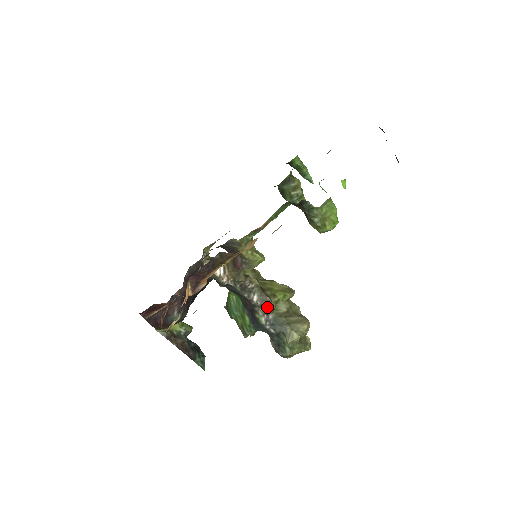
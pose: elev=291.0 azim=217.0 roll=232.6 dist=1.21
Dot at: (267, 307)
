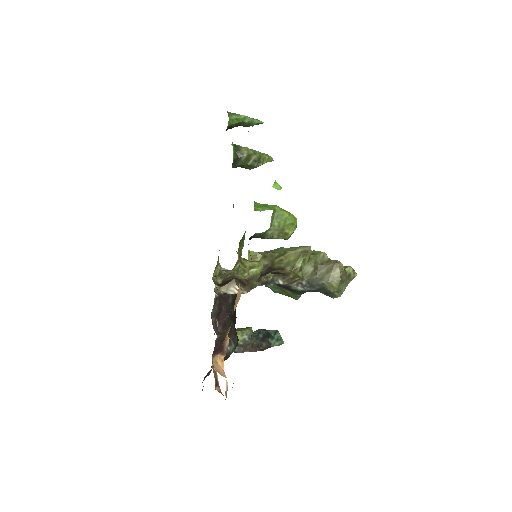
Dot at: (295, 281)
